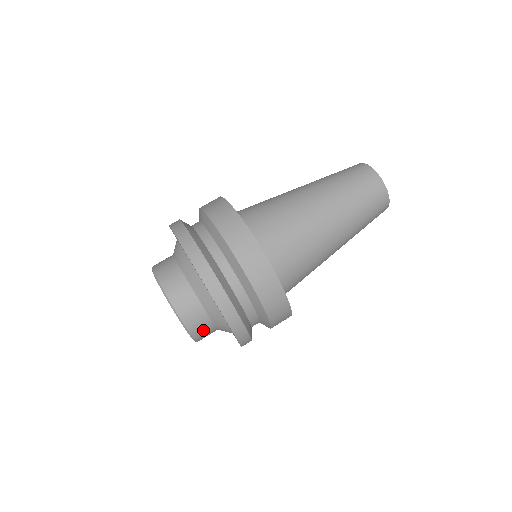
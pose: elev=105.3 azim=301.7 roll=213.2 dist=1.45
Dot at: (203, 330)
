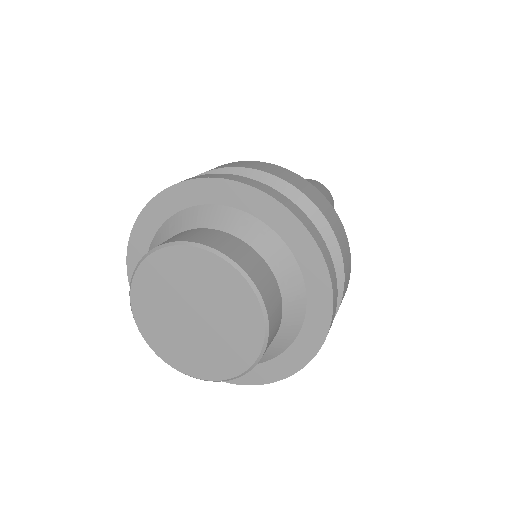
Dot at: (265, 282)
